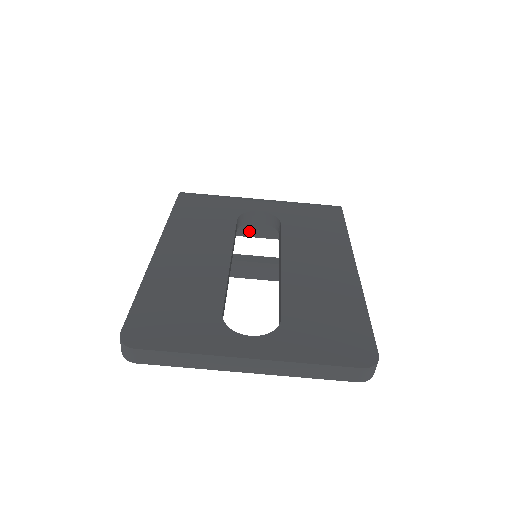
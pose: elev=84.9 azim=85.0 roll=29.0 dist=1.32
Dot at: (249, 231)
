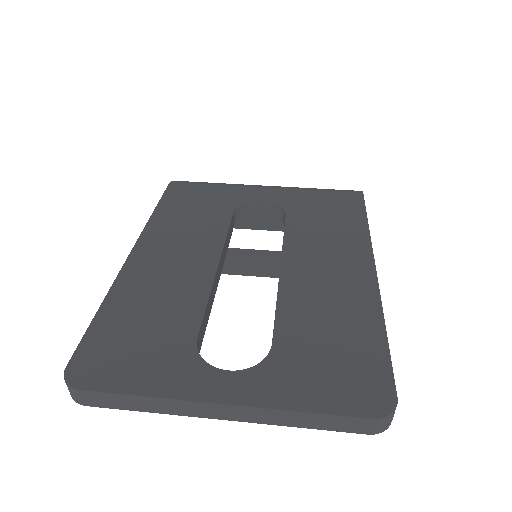
Dot at: (255, 223)
